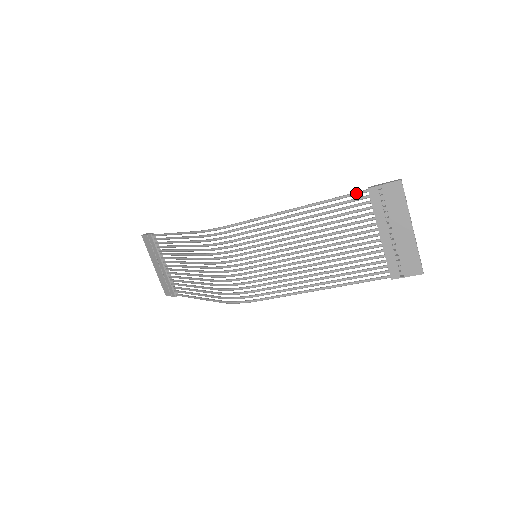
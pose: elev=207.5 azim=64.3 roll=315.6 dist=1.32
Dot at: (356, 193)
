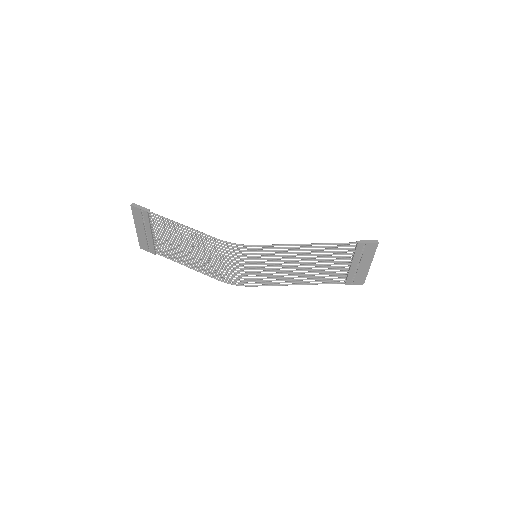
Dot at: (349, 244)
